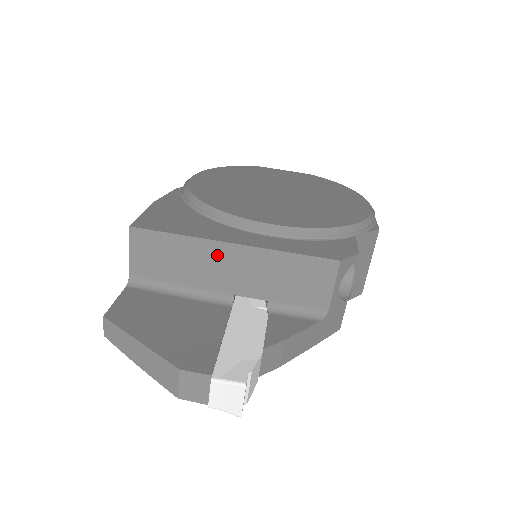
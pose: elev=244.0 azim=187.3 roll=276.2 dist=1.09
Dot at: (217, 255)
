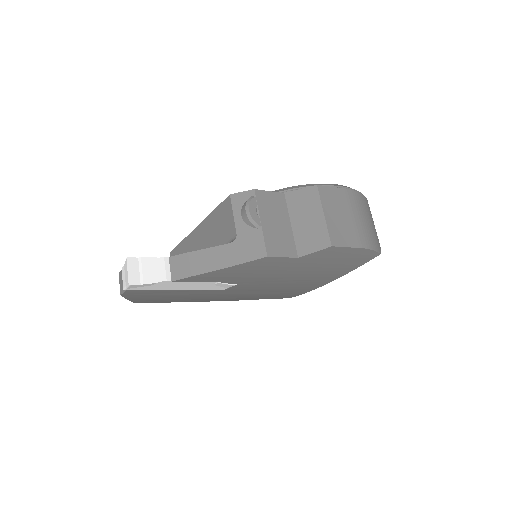
Dot at: (193, 241)
